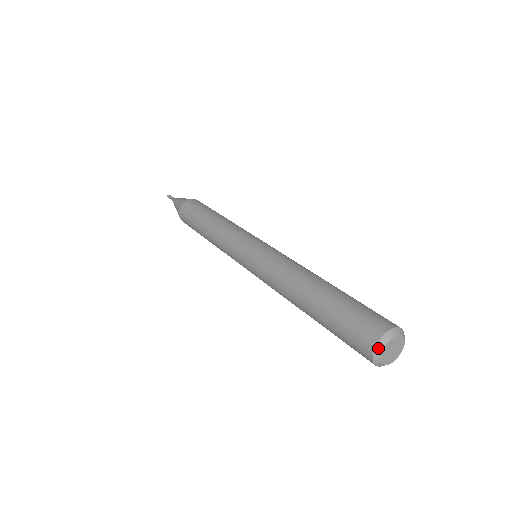
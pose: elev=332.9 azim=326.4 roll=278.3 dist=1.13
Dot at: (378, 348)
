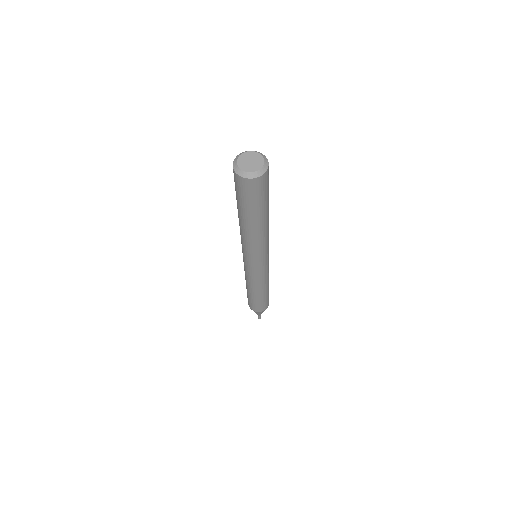
Dot at: (248, 151)
